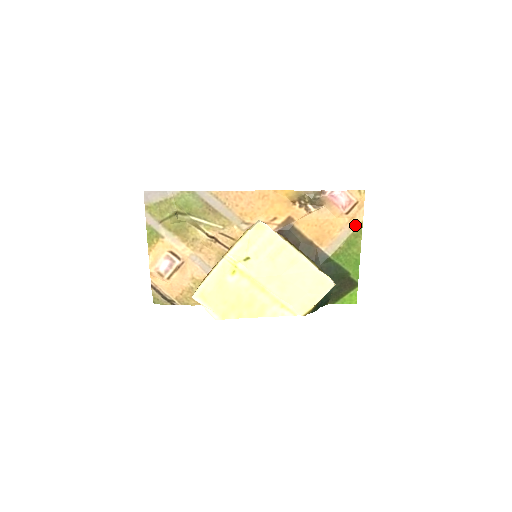
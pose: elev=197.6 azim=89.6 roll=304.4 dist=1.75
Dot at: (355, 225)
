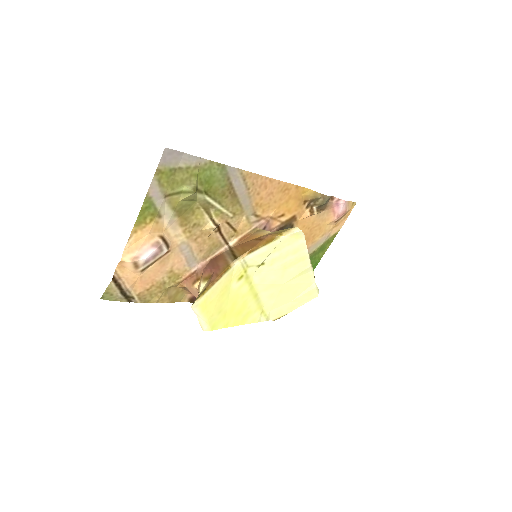
Dot at: (333, 232)
